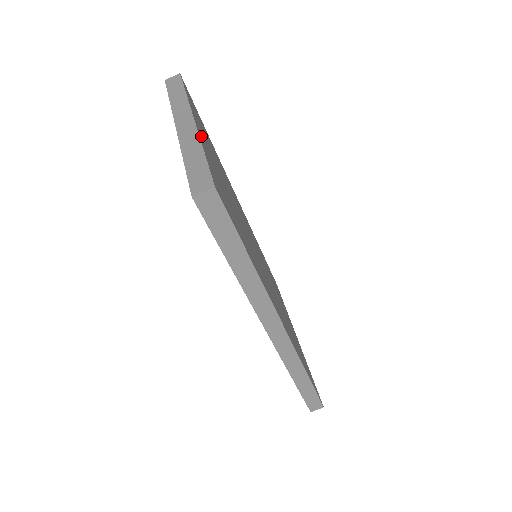
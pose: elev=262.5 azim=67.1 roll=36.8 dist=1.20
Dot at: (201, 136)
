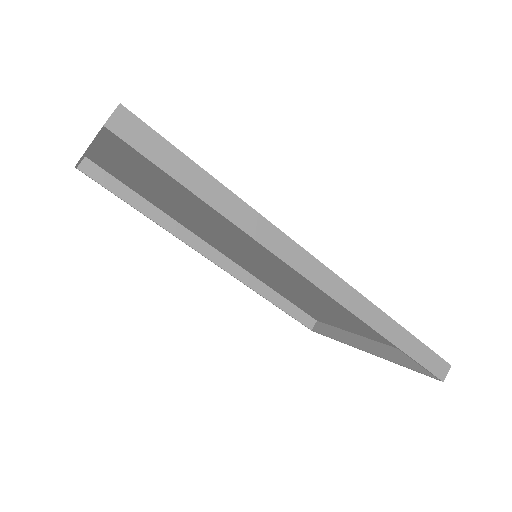
Dot at: (111, 142)
